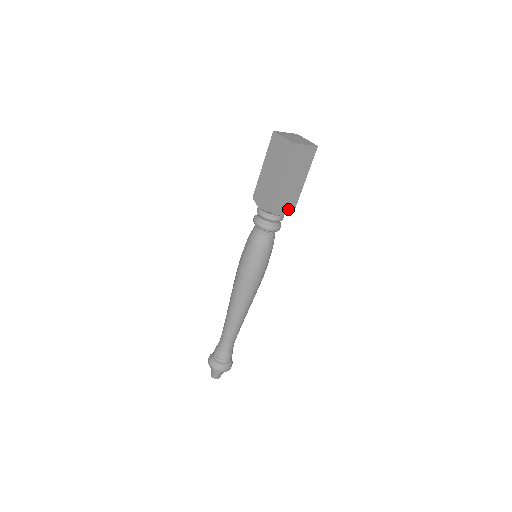
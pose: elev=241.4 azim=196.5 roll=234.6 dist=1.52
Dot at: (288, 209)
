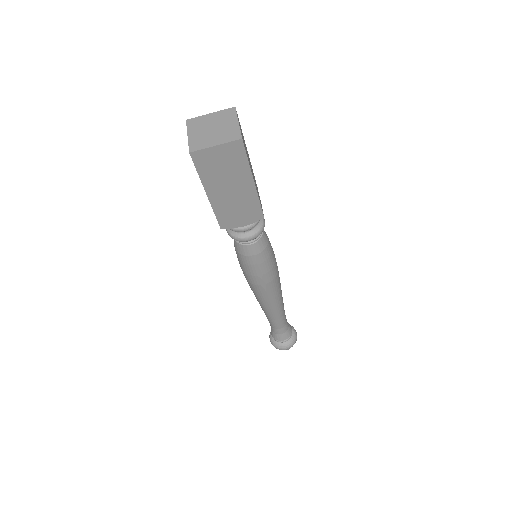
Dot at: (250, 217)
